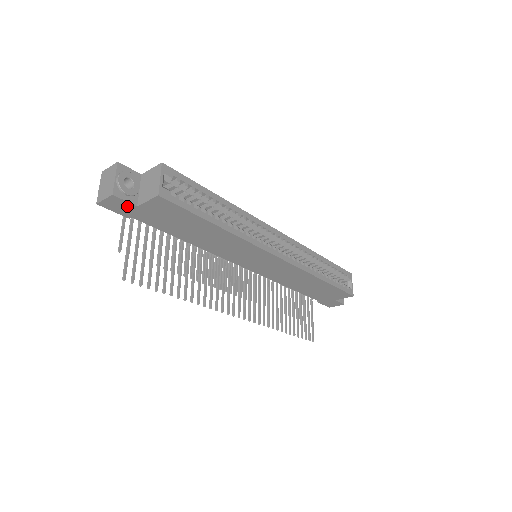
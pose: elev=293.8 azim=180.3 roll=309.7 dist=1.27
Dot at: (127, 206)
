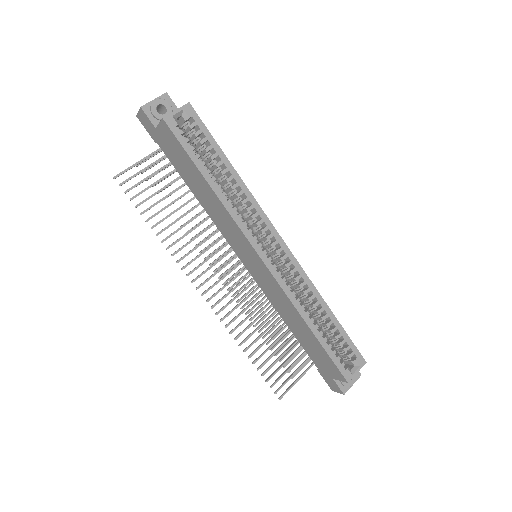
Dot at: (151, 126)
